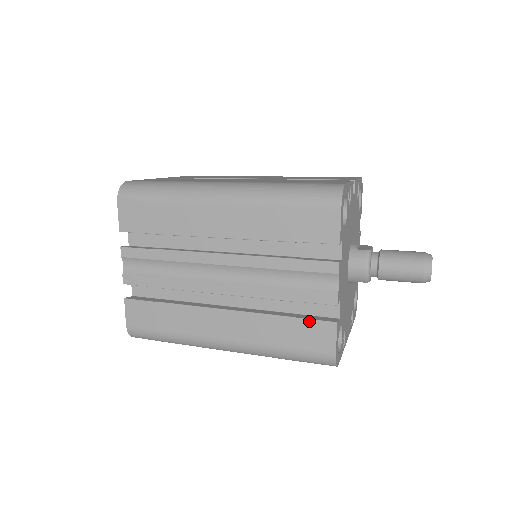
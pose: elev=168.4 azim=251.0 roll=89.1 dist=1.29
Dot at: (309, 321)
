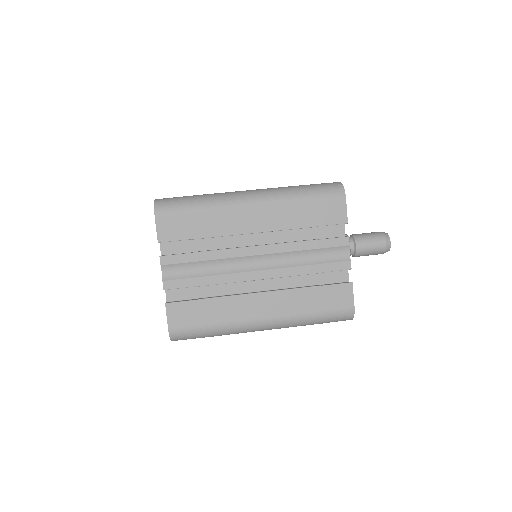
Dot at: (332, 286)
